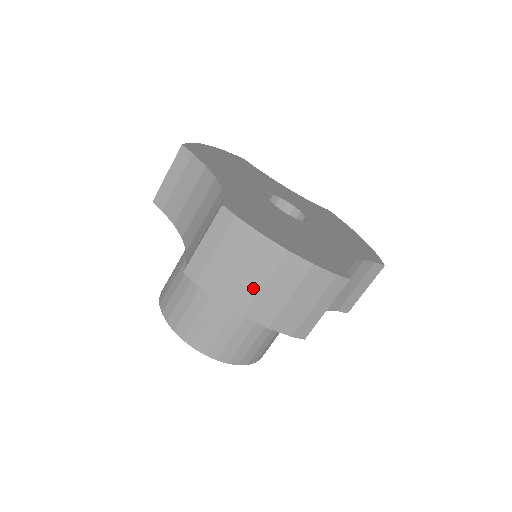
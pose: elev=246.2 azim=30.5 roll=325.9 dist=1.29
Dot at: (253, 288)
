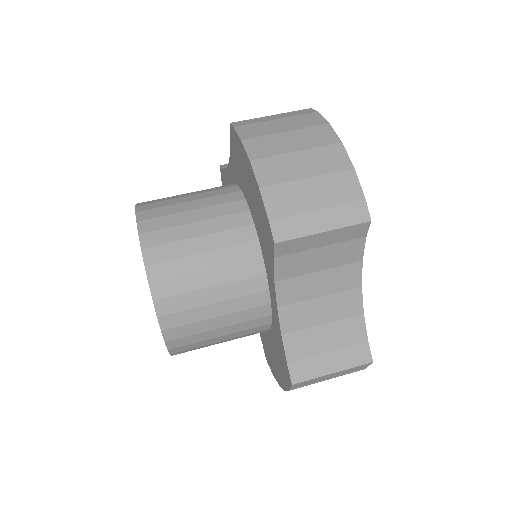
Dot at: (283, 148)
